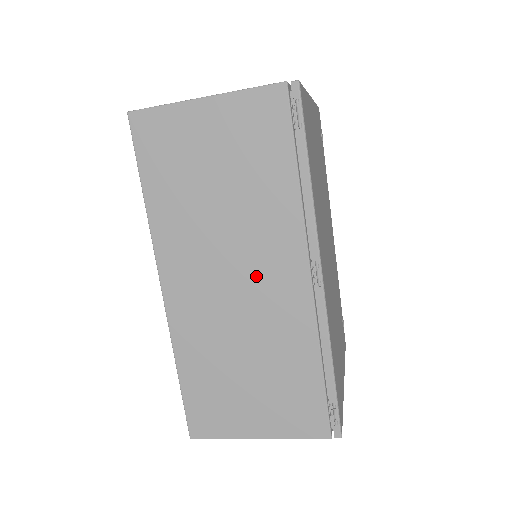
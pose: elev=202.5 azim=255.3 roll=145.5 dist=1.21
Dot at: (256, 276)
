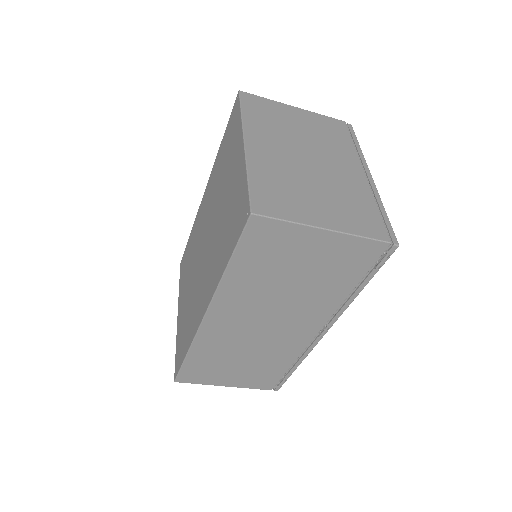
Dot at: (283, 326)
